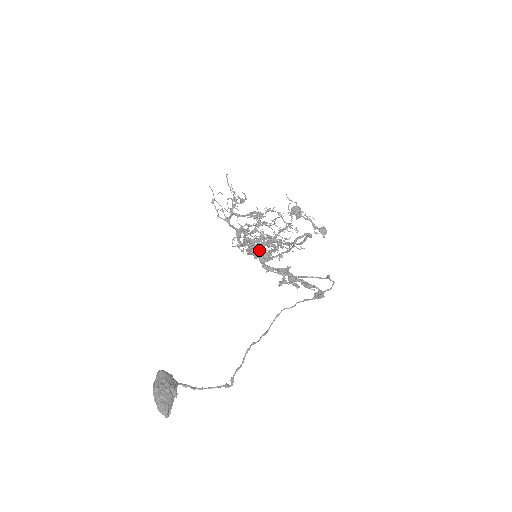
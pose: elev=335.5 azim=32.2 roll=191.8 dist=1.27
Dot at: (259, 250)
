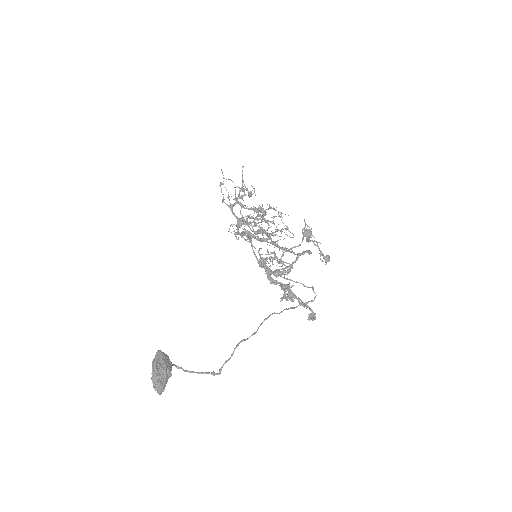
Dot at: (269, 263)
